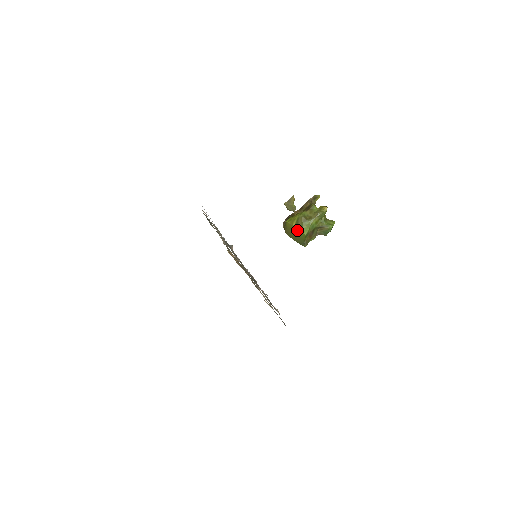
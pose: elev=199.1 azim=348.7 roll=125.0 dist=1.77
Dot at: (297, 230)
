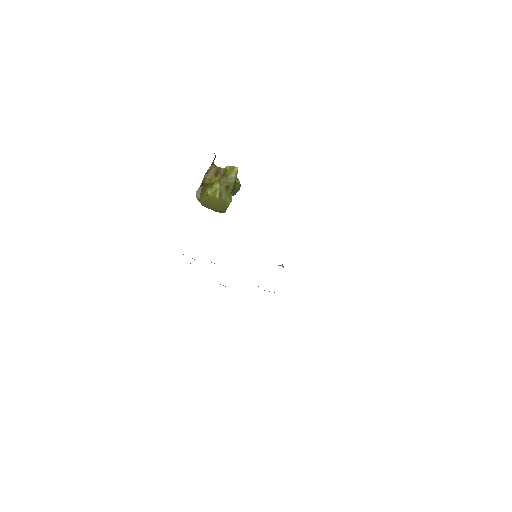
Dot at: (221, 201)
